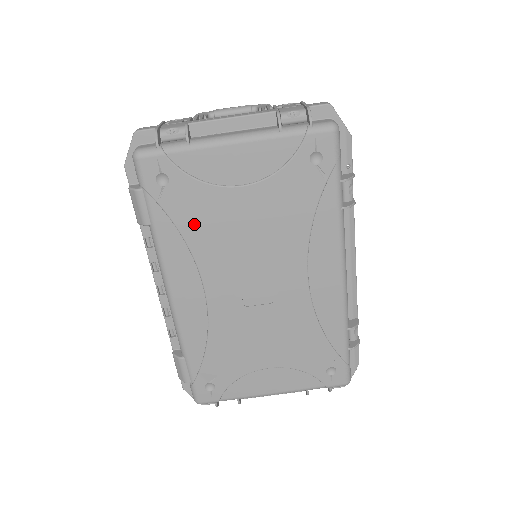
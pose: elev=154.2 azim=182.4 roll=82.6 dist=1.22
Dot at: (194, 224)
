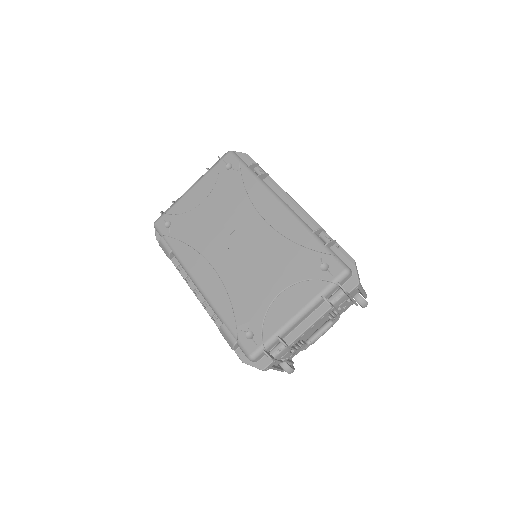
Dot at: (190, 234)
